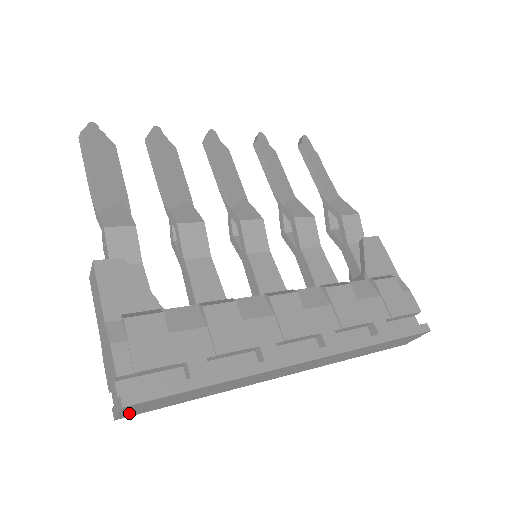
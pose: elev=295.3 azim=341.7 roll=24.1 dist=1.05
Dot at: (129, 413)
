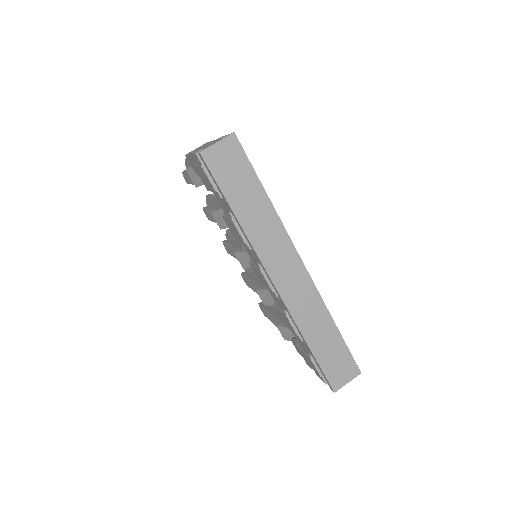
Dot at: (215, 154)
